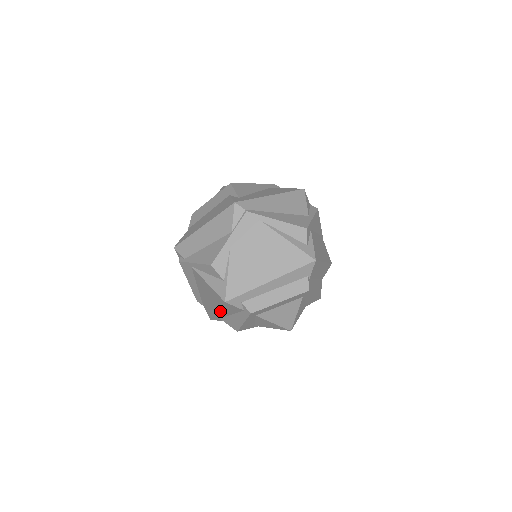
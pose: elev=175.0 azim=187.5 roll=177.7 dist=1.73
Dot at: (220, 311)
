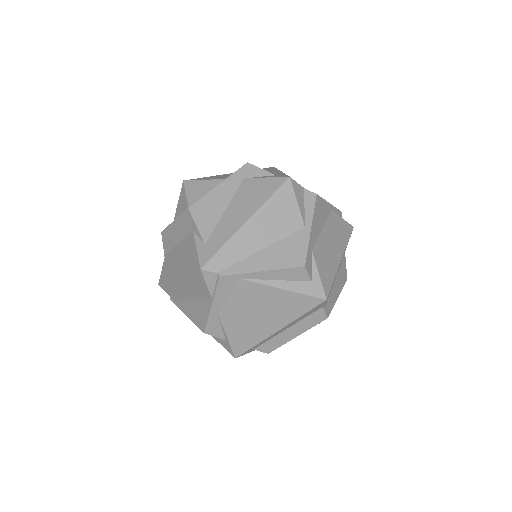
Dot at: occluded
